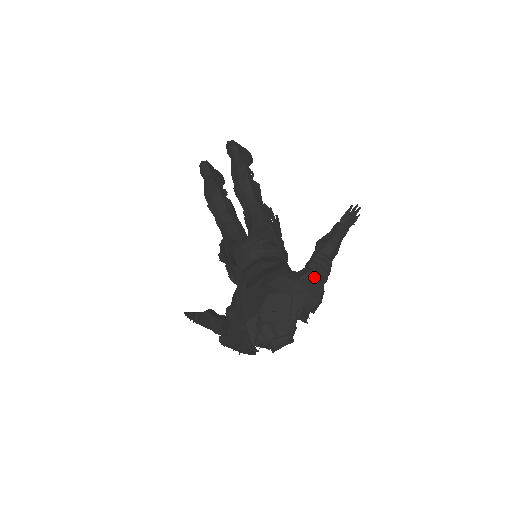
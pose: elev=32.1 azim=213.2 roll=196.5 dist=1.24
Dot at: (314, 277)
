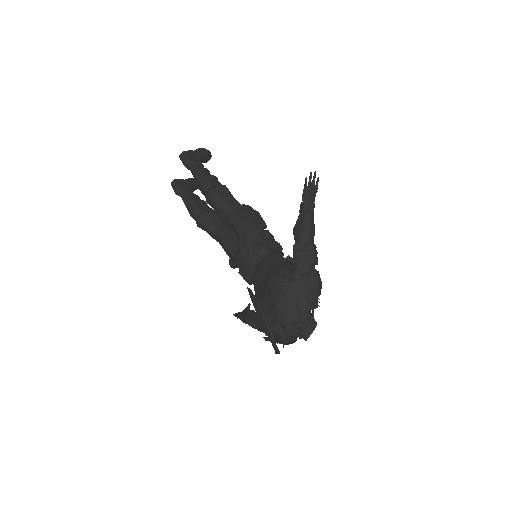
Dot at: (304, 268)
